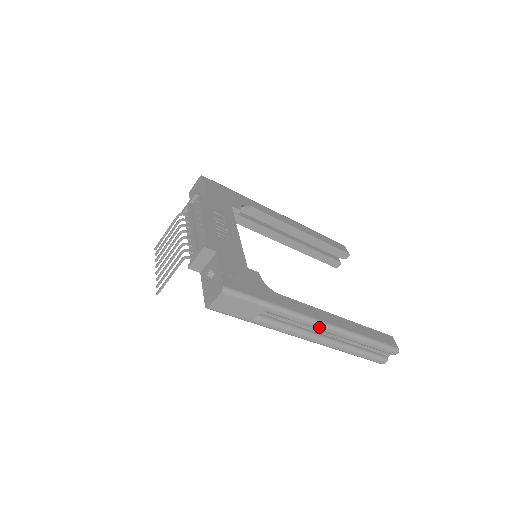
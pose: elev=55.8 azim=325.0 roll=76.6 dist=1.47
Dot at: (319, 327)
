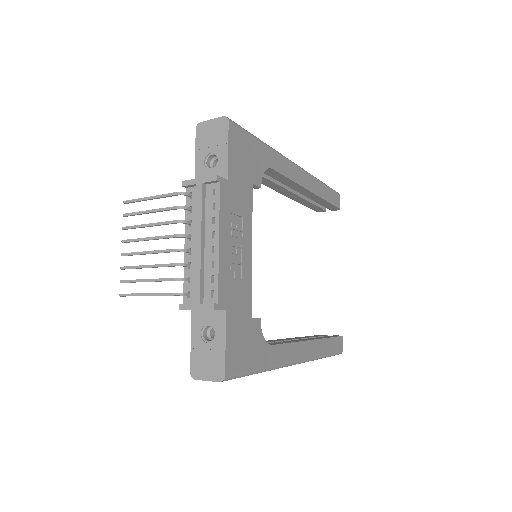
Dot at: occluded
